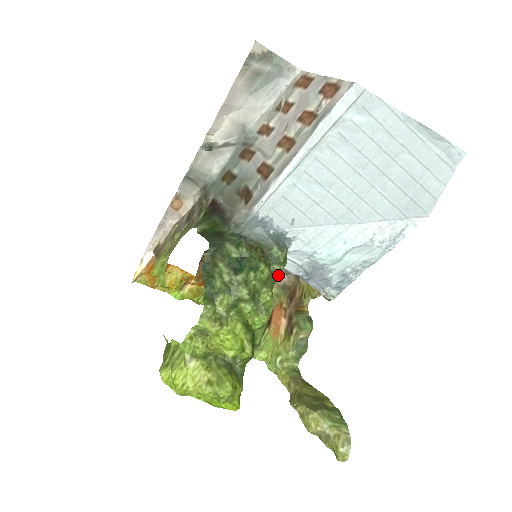
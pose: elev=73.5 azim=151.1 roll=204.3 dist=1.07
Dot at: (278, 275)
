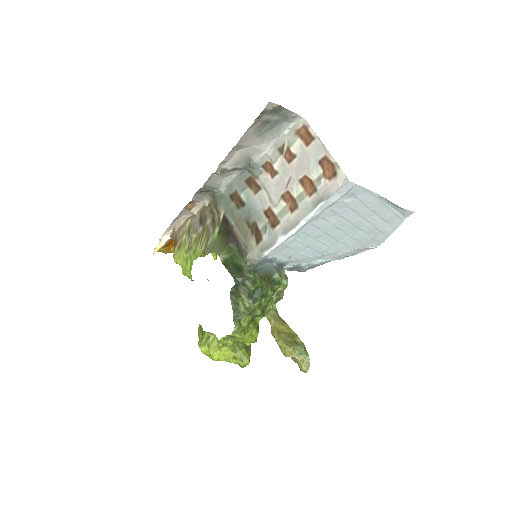
Dot at: occluded
